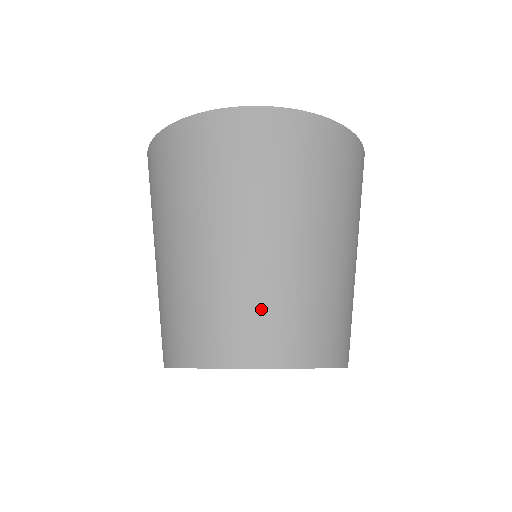
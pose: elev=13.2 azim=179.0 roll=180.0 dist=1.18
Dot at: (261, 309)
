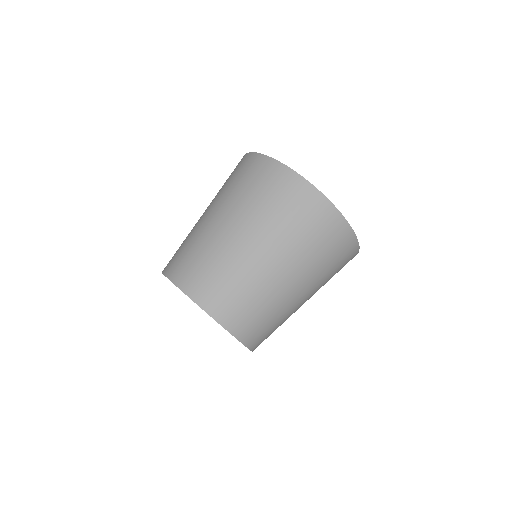
Dot at: (210, 268)
